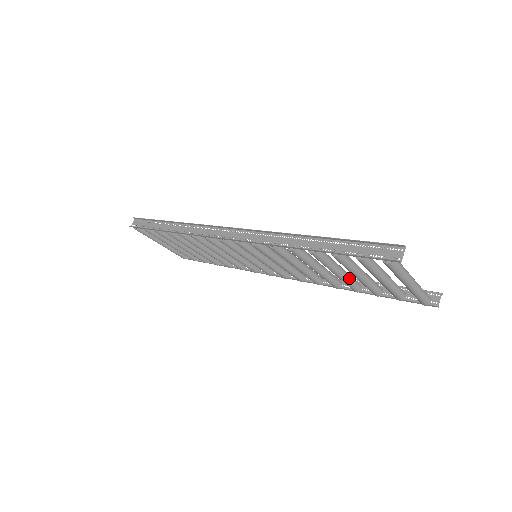
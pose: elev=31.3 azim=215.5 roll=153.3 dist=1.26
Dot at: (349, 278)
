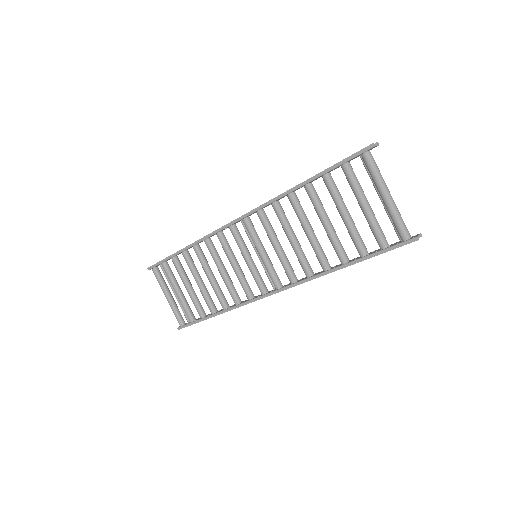
Dot at: (337, 237)
